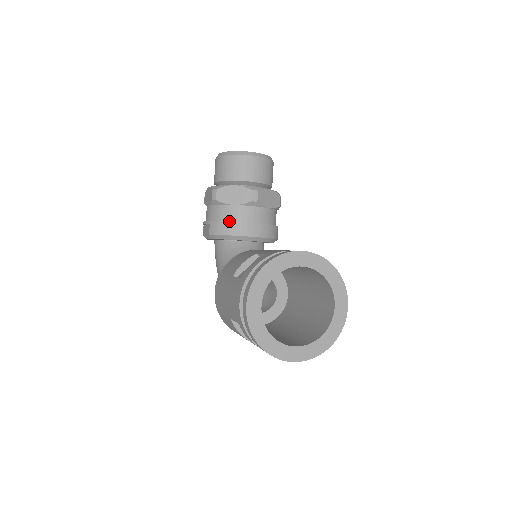
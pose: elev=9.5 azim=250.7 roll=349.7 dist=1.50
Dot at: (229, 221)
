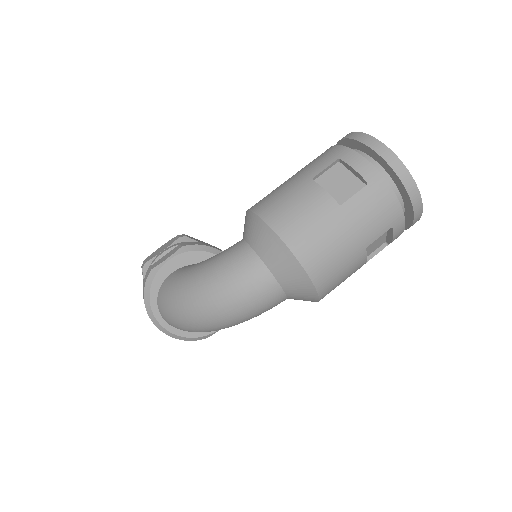
Dot at: (208, 244)
